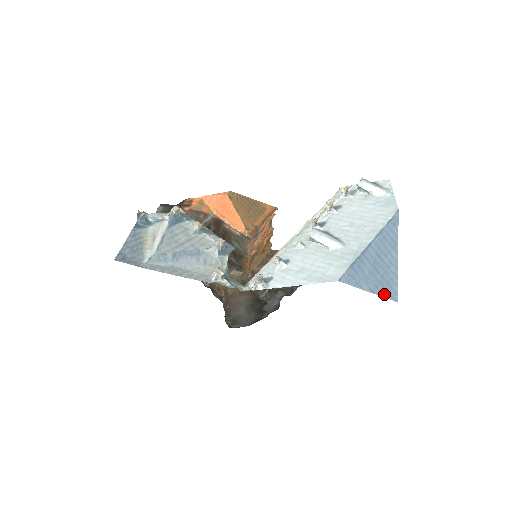
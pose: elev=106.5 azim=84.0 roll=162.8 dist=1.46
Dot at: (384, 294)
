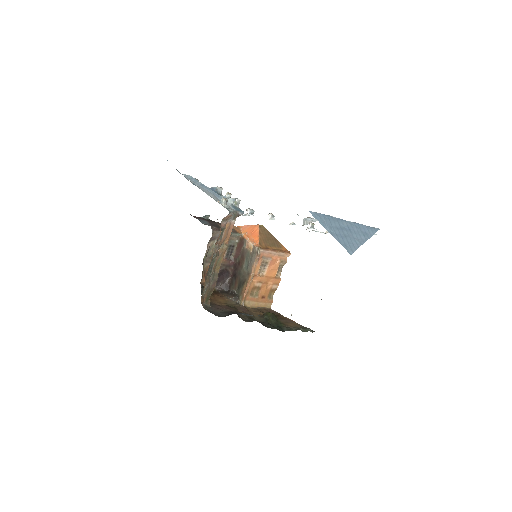
Dot at: (341, 243)
